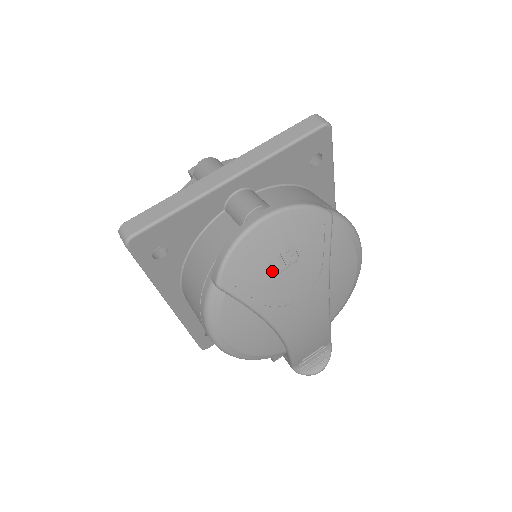
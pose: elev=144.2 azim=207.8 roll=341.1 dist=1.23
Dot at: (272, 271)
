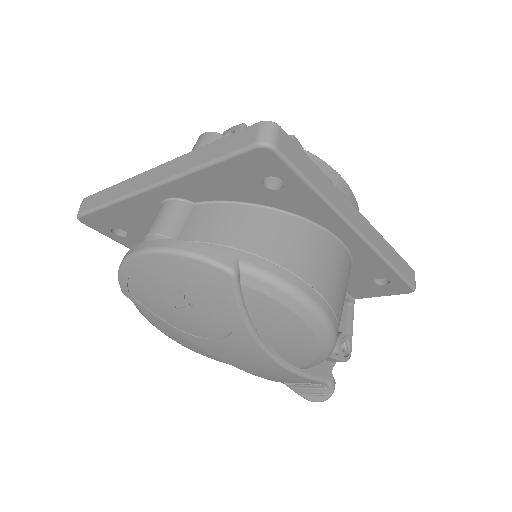
Dot at: (169, 303)
